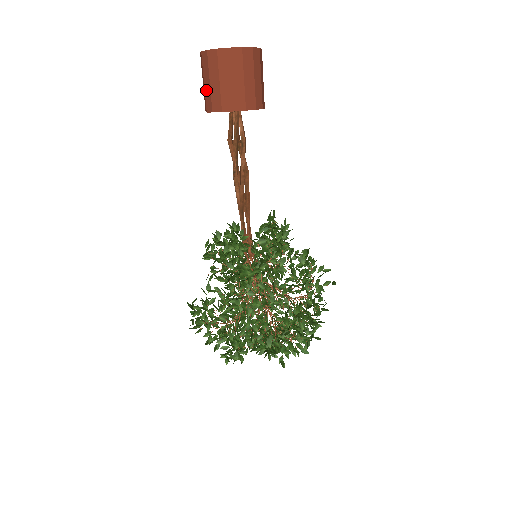
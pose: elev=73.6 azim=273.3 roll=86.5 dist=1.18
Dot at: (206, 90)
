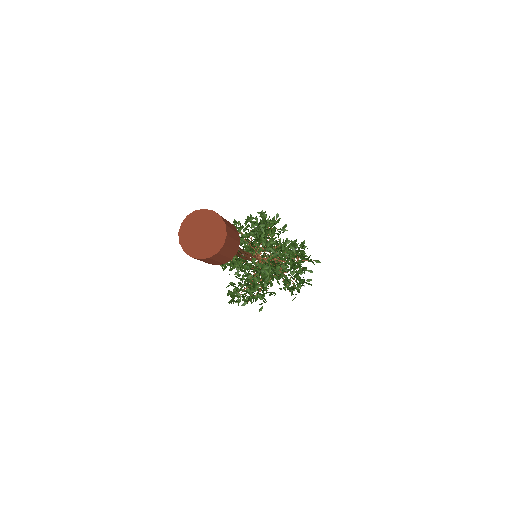
Dot at: occluded
